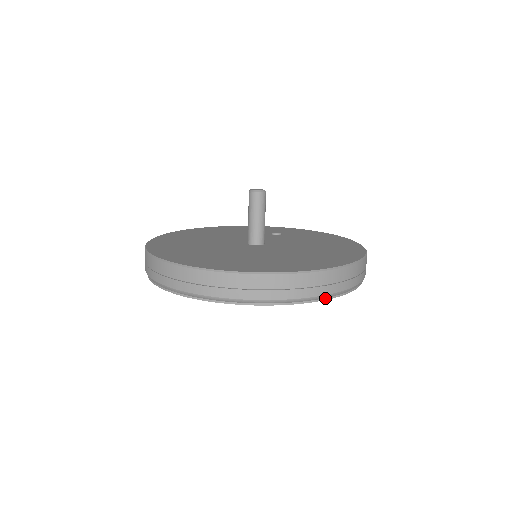
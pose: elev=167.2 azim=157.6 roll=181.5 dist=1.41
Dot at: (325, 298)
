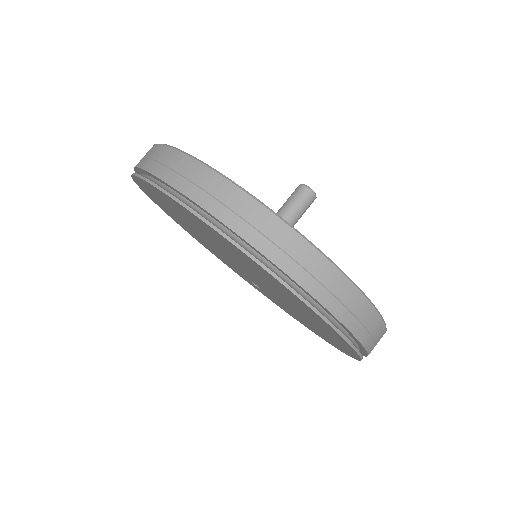
Dot at: (342, 333)
